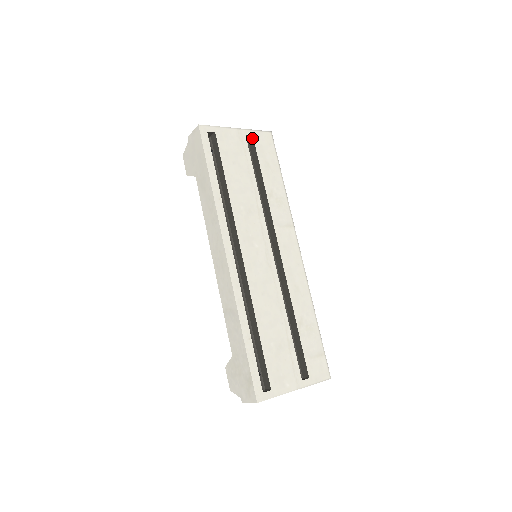
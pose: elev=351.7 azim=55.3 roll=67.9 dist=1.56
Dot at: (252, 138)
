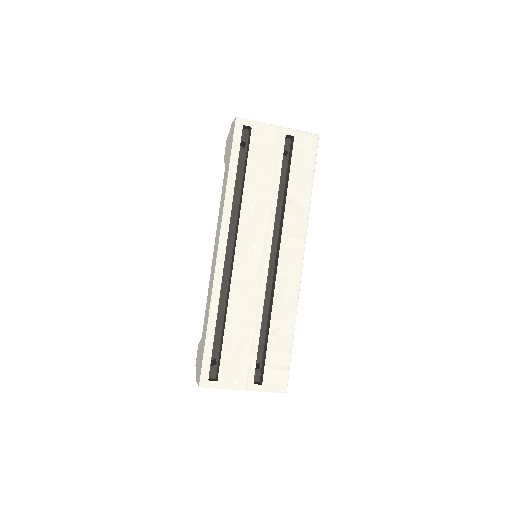
Dot at: (293, 139)
